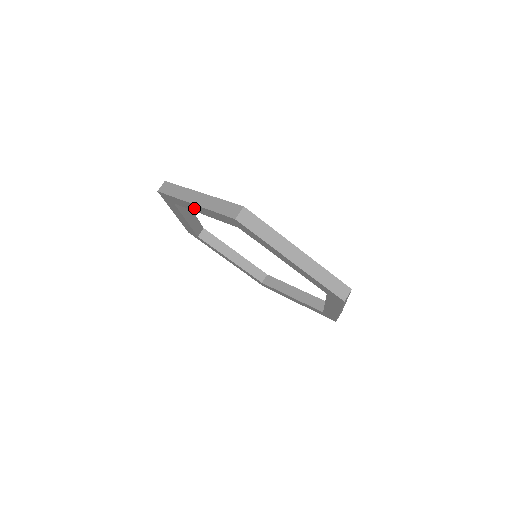
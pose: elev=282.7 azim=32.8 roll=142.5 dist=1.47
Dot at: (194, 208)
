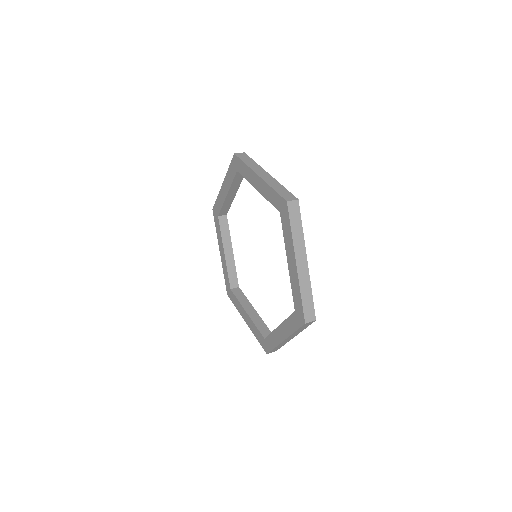
Dot at: (223, 193)
